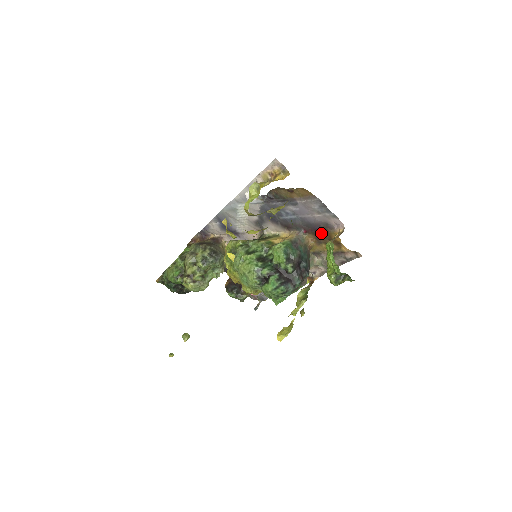
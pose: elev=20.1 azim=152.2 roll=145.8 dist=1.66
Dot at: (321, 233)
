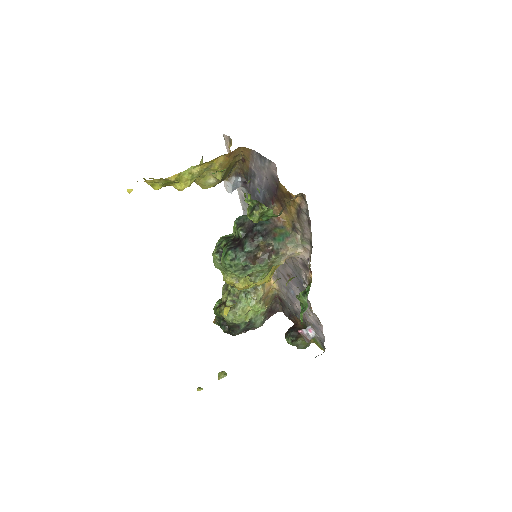
Dot at: (278, 194)
